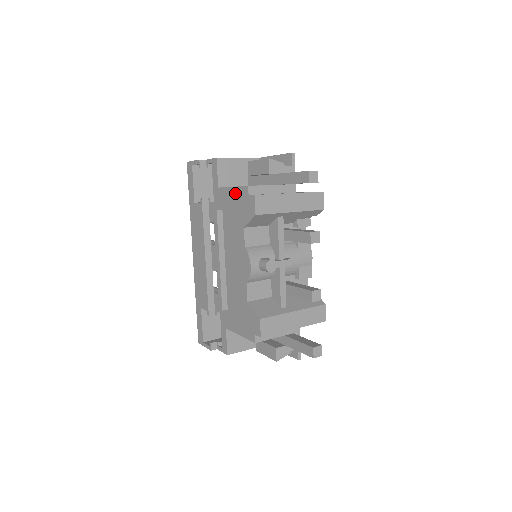
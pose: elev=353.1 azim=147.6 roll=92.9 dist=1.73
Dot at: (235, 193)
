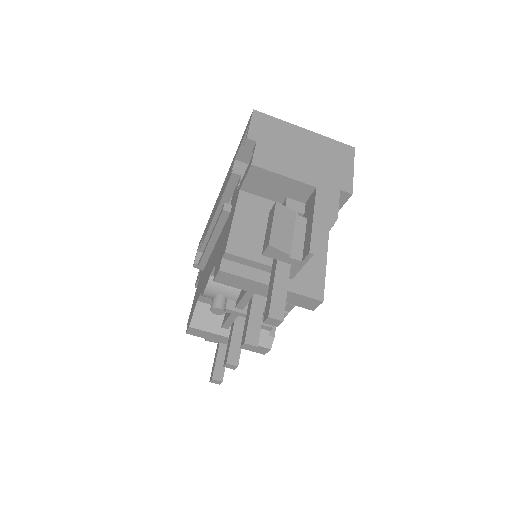
Dot at: (229, 229)
